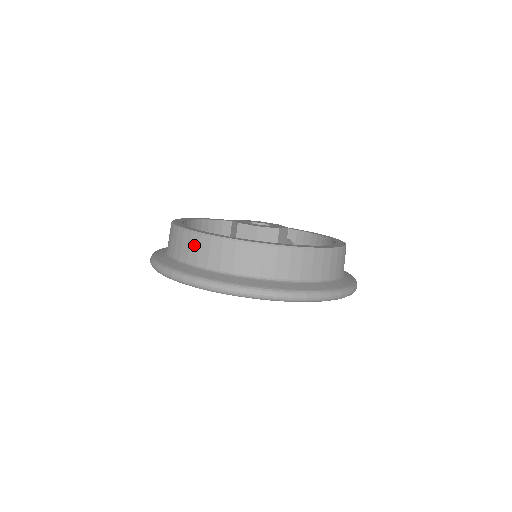
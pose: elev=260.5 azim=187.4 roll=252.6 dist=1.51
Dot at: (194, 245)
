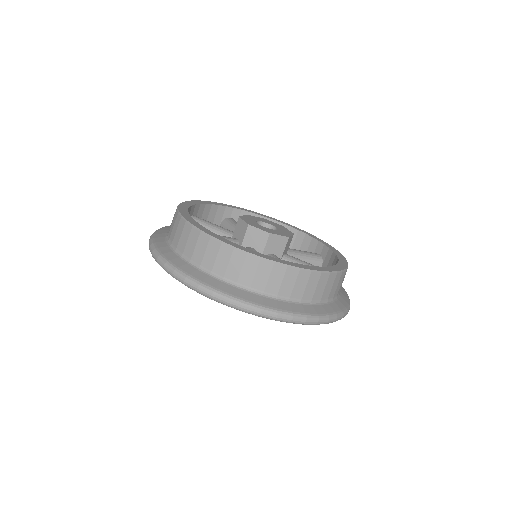
Dot at: (289, 280)
